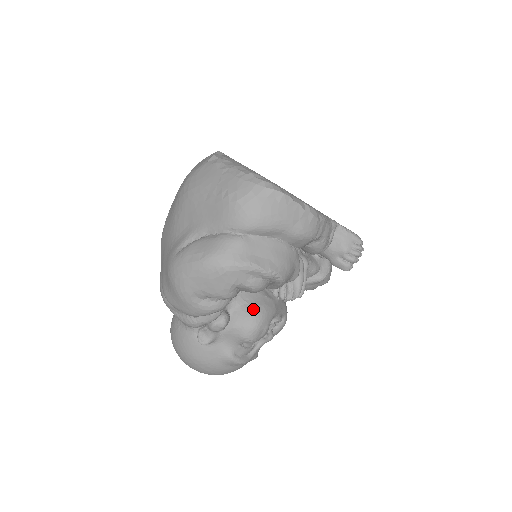
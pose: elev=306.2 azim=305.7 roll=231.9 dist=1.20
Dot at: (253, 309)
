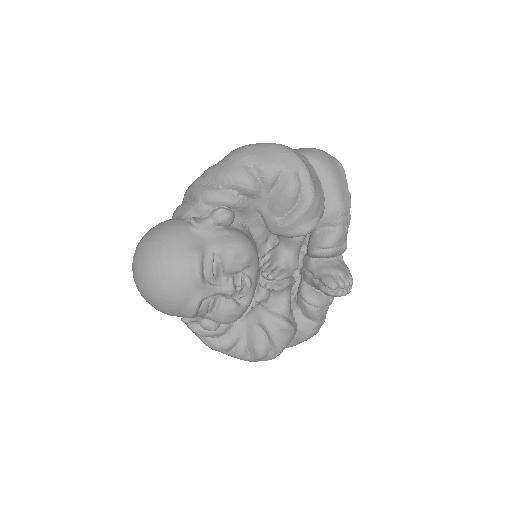
Dot at: occluded
